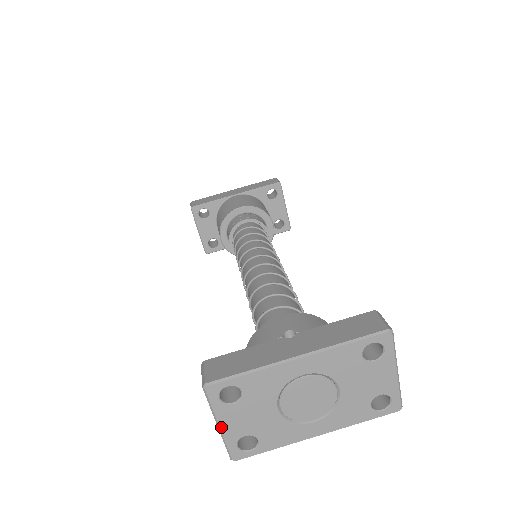
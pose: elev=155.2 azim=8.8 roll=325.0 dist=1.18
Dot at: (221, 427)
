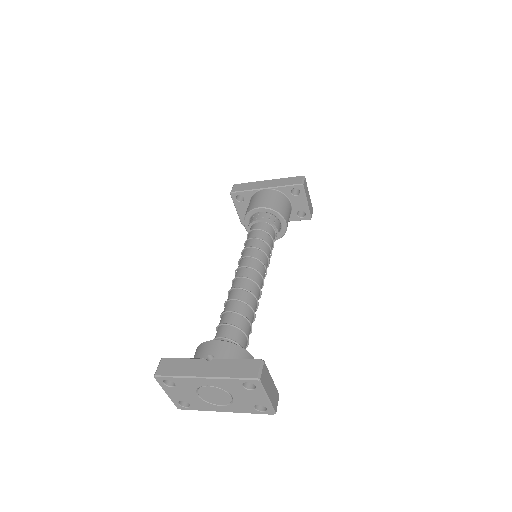
Dot at: (167, 394)
